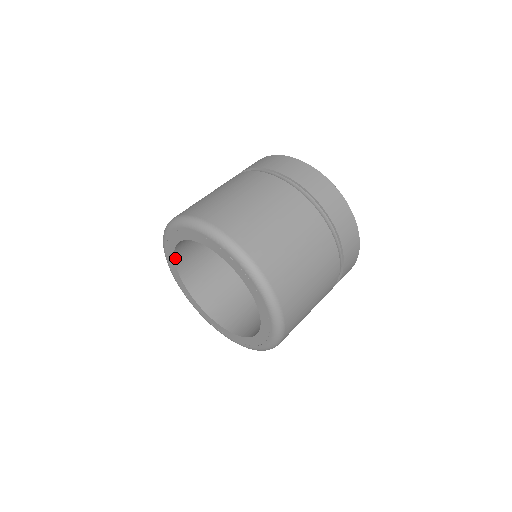
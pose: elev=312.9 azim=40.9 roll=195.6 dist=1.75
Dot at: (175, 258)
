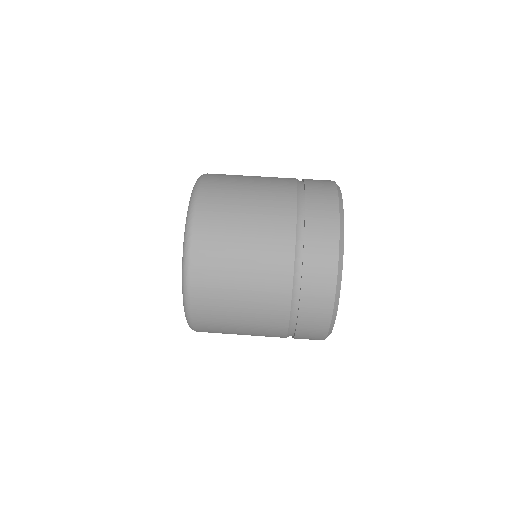
Dot at: occluded
